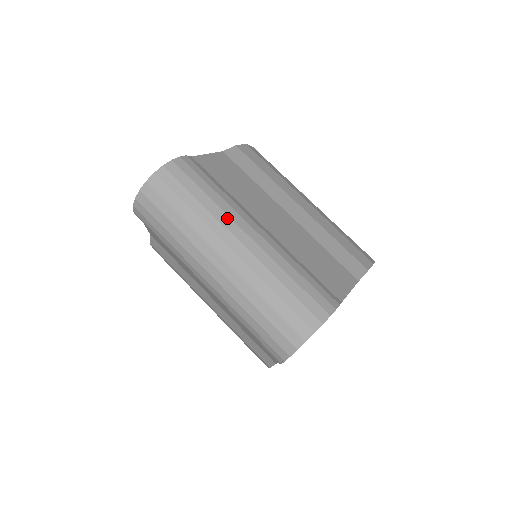
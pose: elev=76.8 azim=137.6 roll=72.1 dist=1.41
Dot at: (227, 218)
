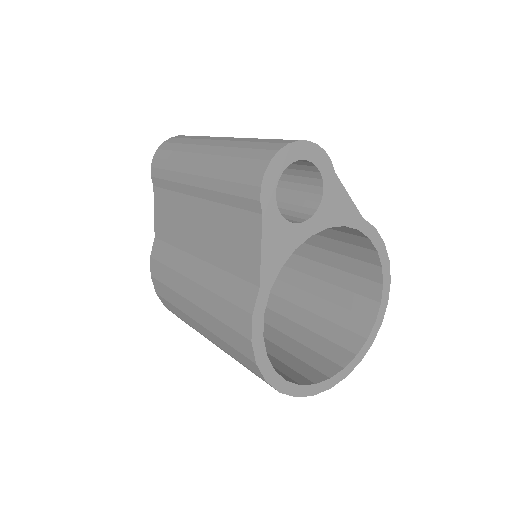
Dot at: occluded
